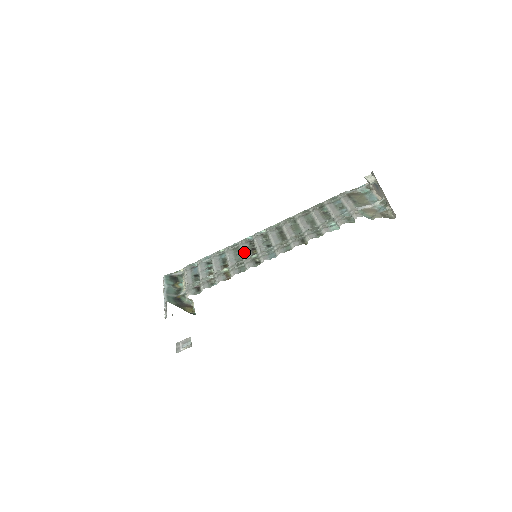
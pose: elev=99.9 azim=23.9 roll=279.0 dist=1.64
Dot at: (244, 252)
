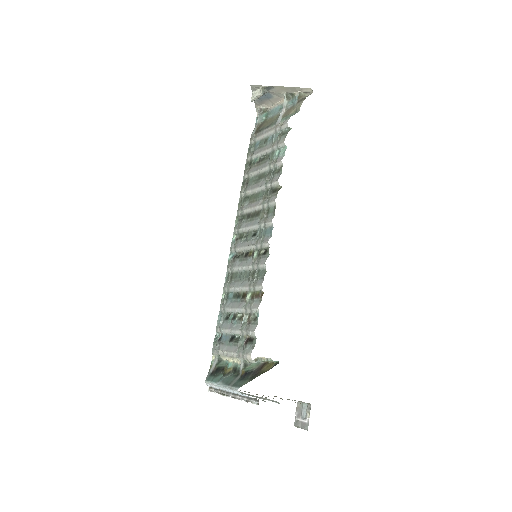
Dot at: (243, 266)
